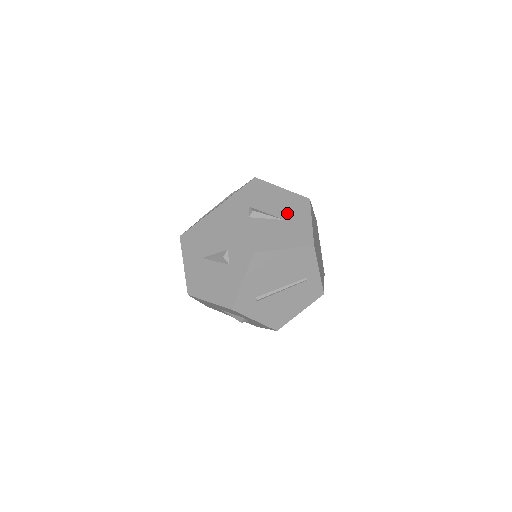
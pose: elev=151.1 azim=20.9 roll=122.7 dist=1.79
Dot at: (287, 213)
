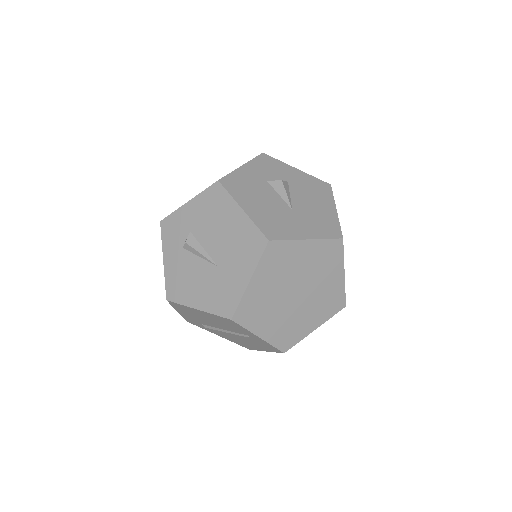
Dot at: (226, 256)
